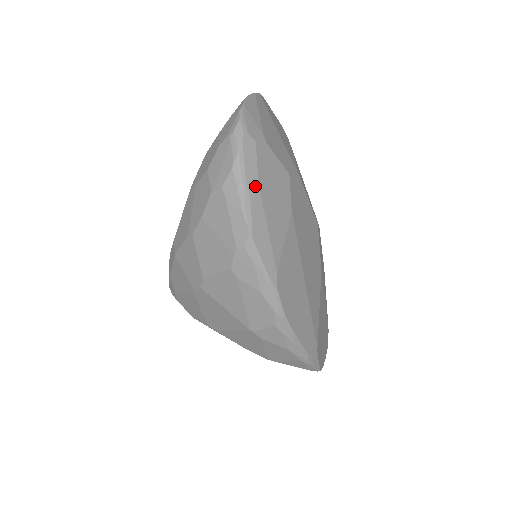
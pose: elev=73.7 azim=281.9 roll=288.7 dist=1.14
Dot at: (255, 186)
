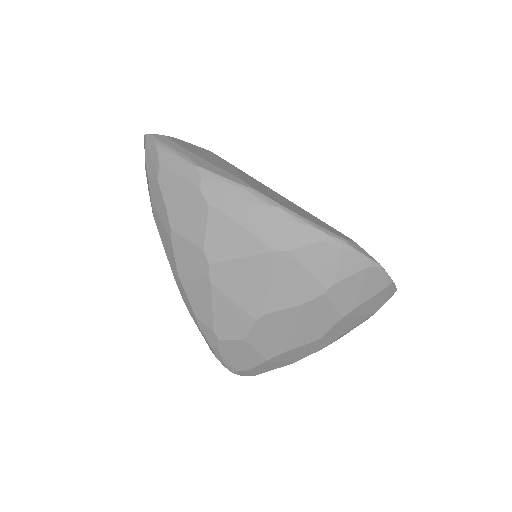
Dot at: (182, 149)
